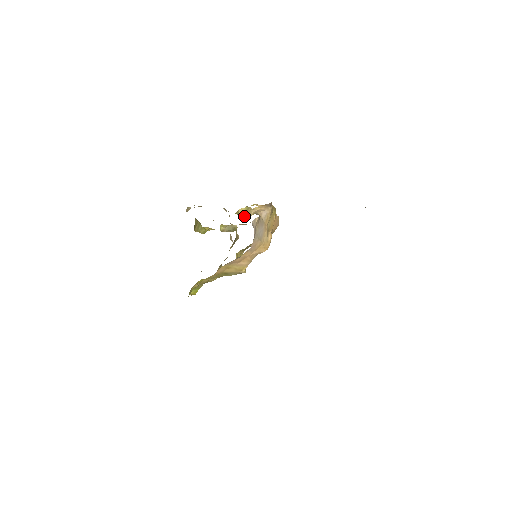
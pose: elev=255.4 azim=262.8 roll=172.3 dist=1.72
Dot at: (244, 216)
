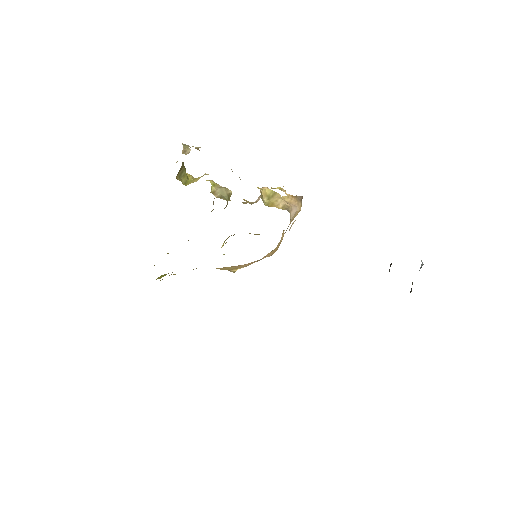
Dot at: (269, 205)
